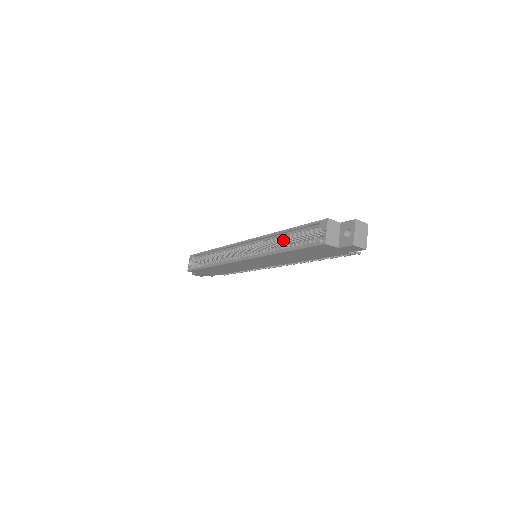
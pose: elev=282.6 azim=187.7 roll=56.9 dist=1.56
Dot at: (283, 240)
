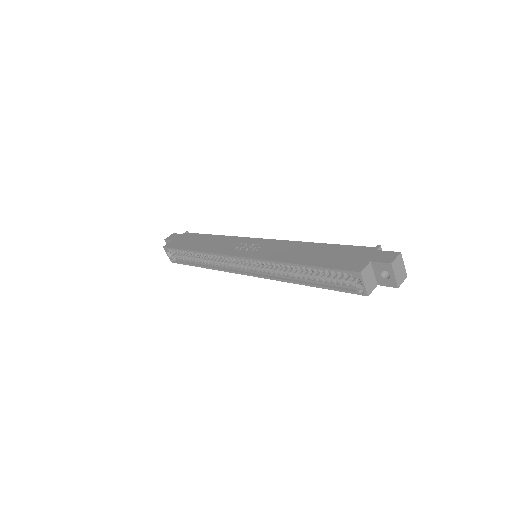
Dot at: occluded
